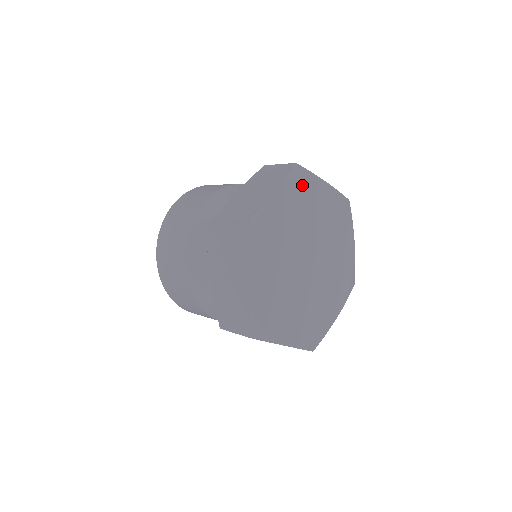
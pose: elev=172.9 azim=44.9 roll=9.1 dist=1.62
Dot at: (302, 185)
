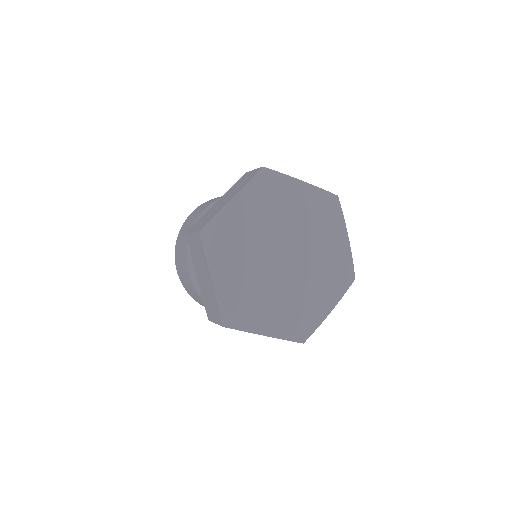
Dot at: (329, 210)
